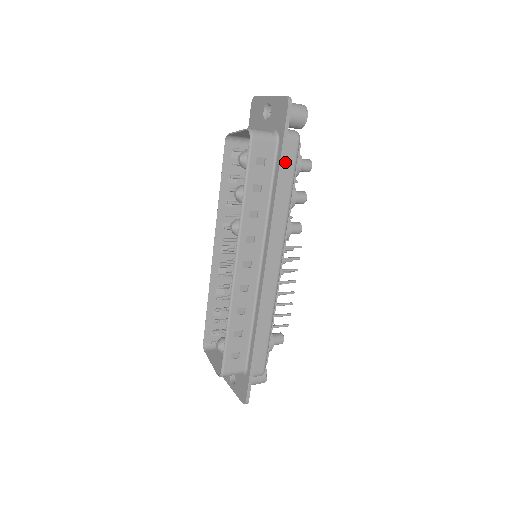
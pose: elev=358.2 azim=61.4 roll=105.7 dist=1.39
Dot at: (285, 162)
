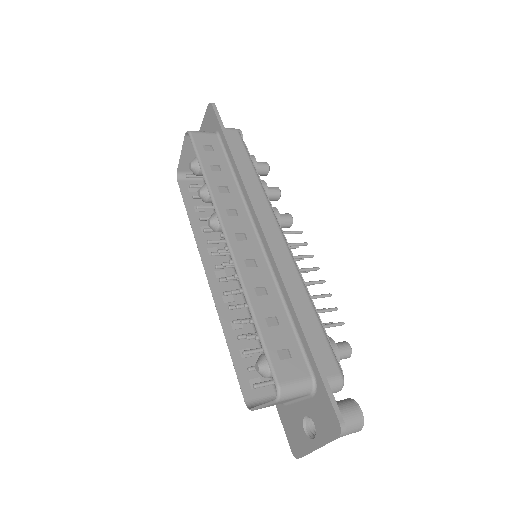
Dot at: (233, 145)
